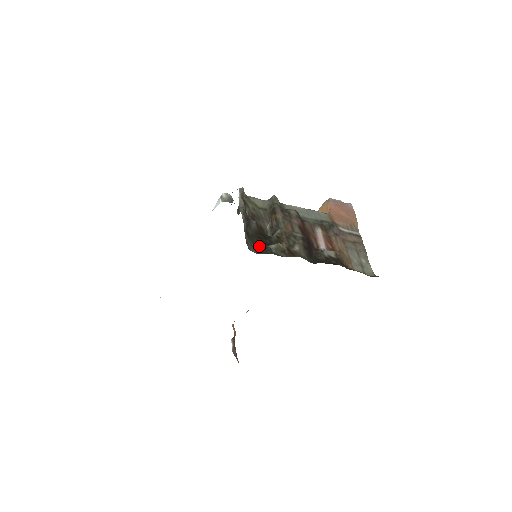
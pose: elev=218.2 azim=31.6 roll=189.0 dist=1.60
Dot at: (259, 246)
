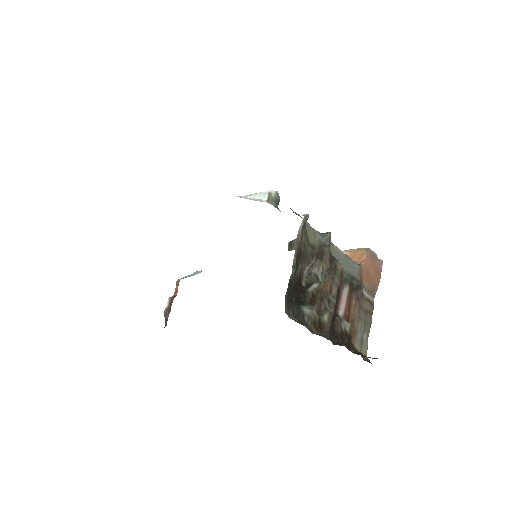
Dot at: (293, 303)
